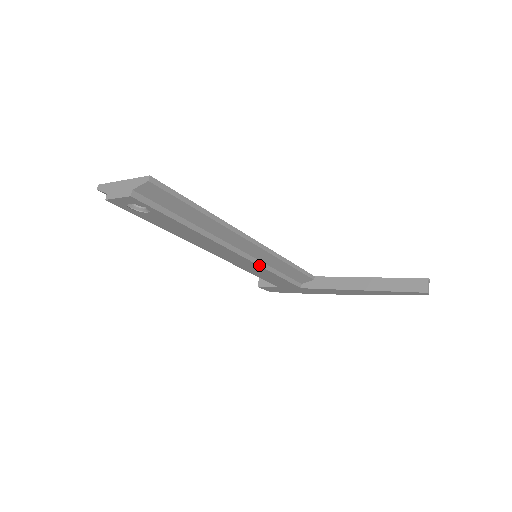
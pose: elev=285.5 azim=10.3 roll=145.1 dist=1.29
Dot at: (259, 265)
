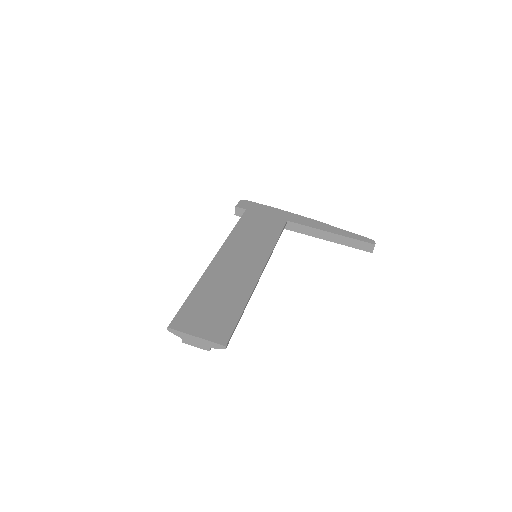
Dot at: occluded
